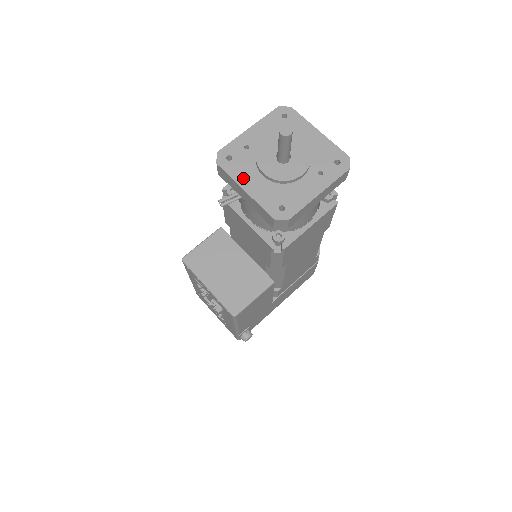
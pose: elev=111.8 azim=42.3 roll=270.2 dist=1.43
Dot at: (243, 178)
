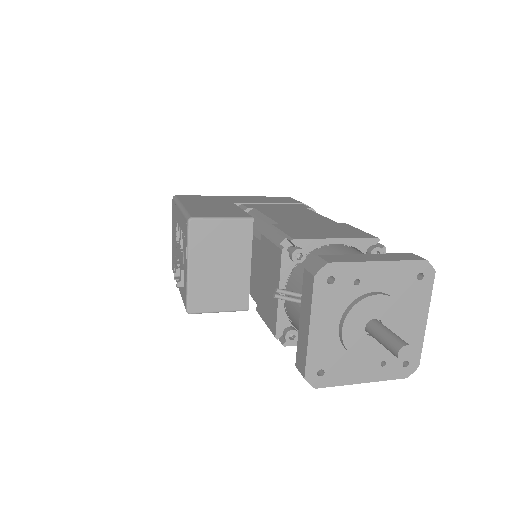
Dot at: (321, 315)
